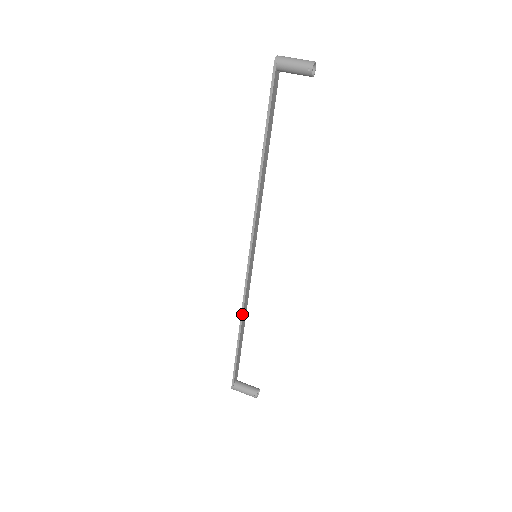
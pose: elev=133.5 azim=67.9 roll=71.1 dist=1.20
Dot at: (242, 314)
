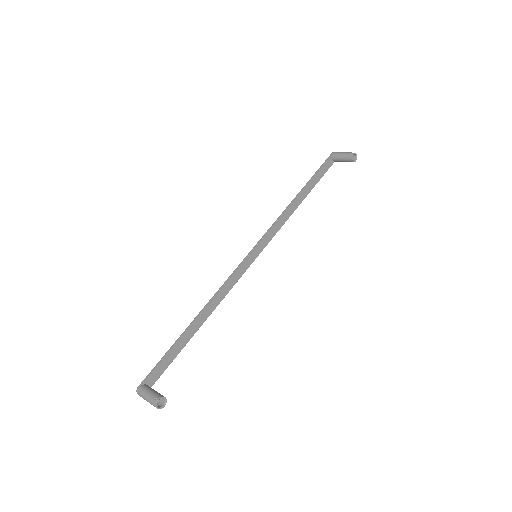
Dot at: (211, 299)
